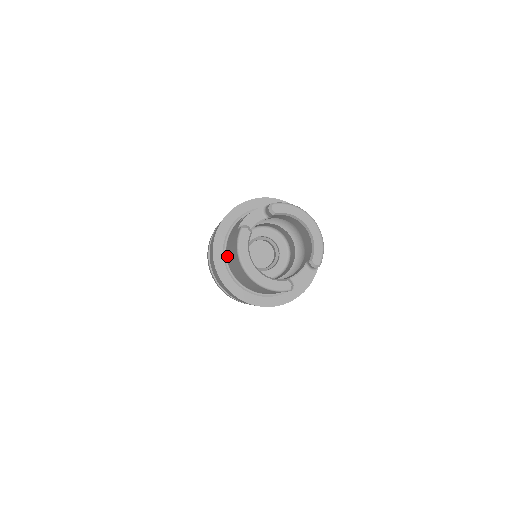
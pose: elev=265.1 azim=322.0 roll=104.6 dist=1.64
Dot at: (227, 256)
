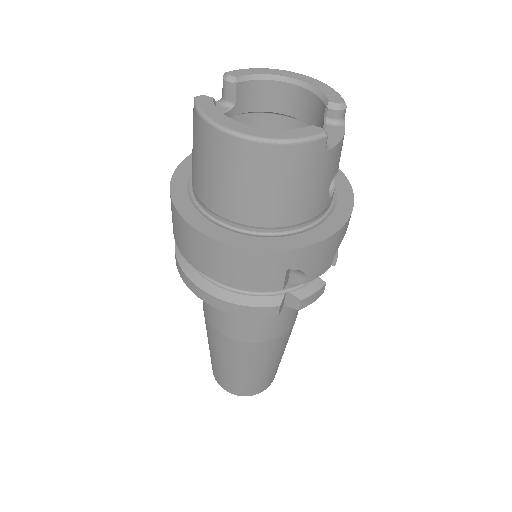
Dot at: (201, 197)
